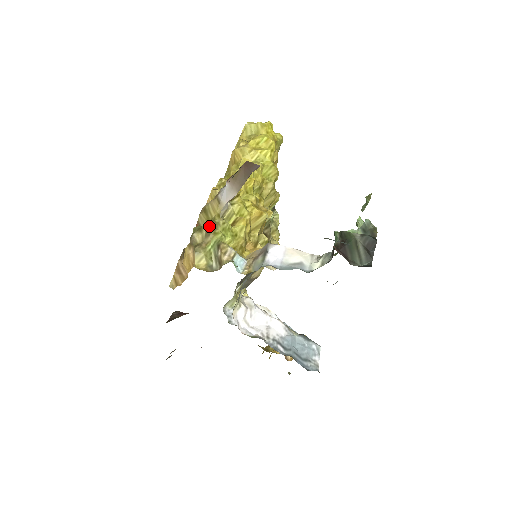
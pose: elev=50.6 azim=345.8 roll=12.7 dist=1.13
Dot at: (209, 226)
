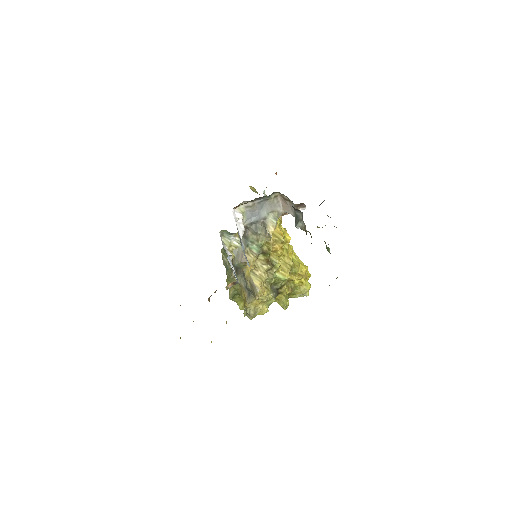
Dot at: occluded
